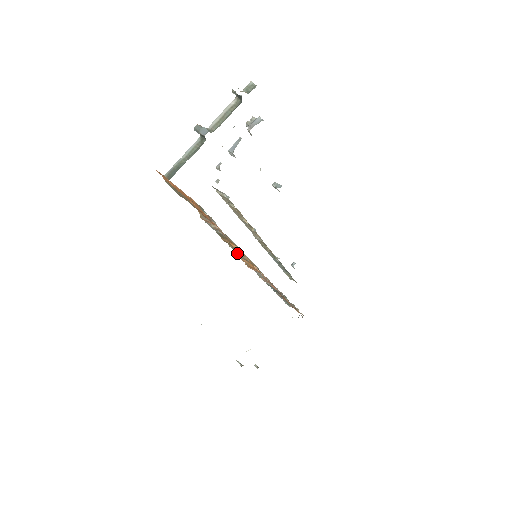
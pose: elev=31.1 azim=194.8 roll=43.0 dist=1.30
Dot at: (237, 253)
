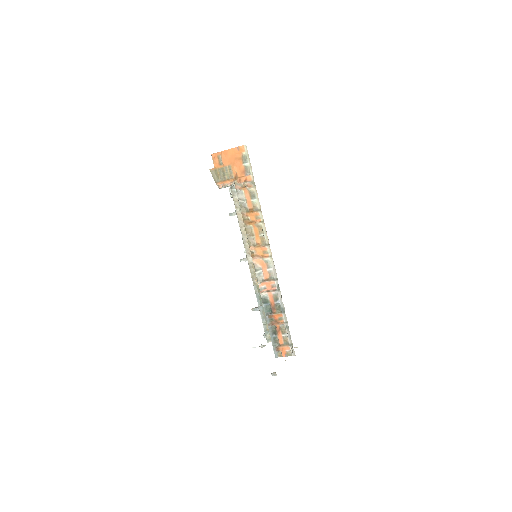
Dot at: (248, 239)
